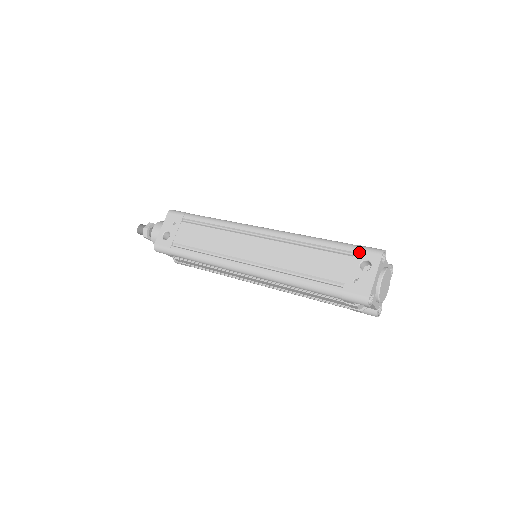
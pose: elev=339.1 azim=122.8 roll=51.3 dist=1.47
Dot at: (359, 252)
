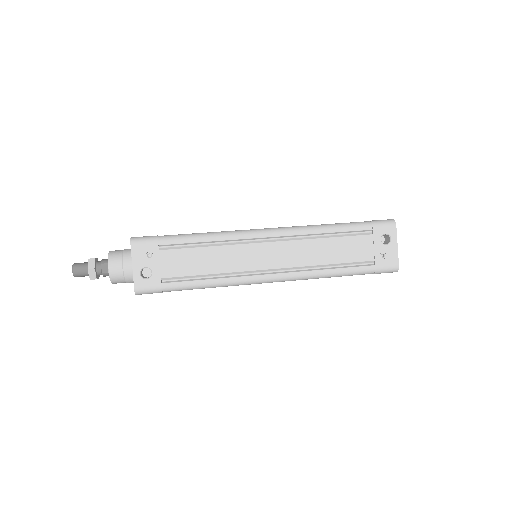
Dot at: (377, 229)
